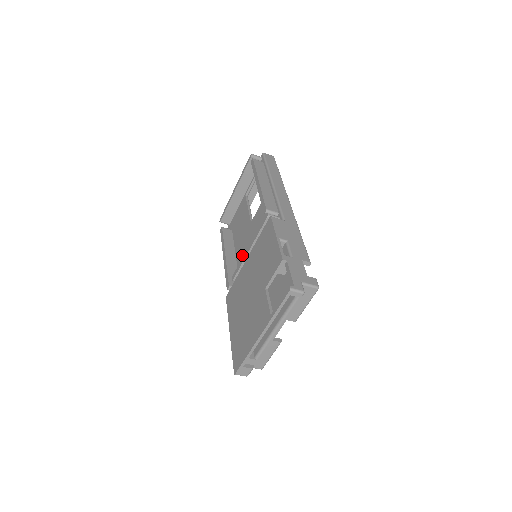
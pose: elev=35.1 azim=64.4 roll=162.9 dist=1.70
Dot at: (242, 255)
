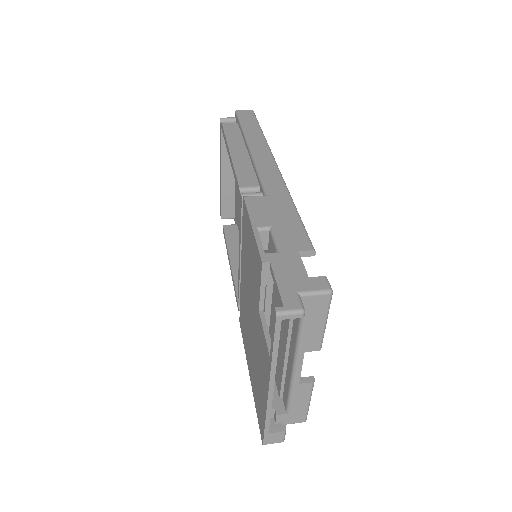
Dot at: occluded
